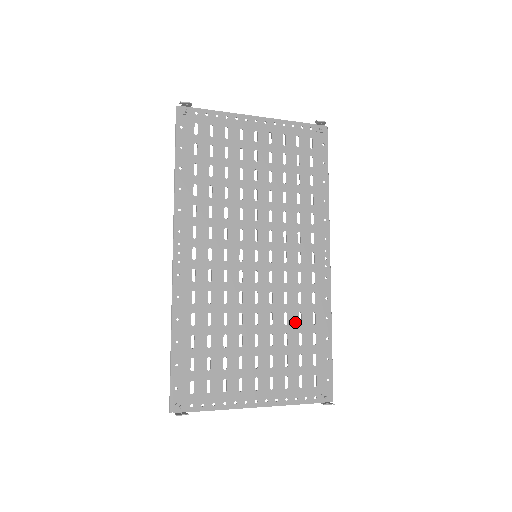
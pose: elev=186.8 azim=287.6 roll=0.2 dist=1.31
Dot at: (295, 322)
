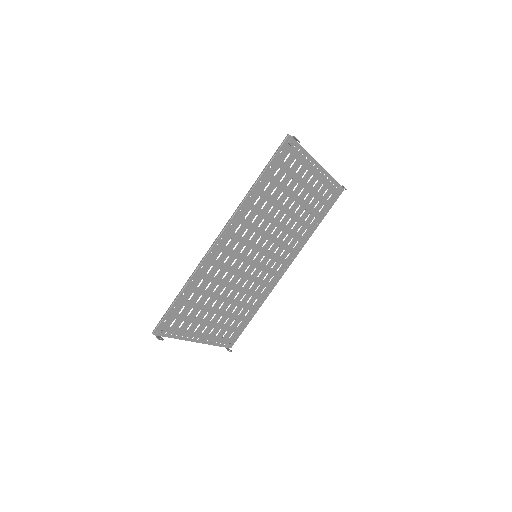
Dot at: (246, 301)
